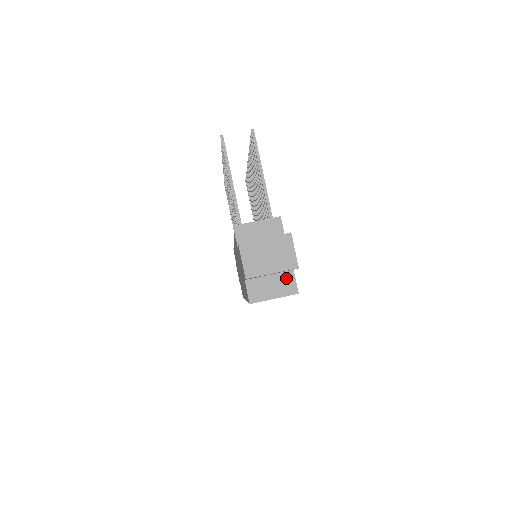
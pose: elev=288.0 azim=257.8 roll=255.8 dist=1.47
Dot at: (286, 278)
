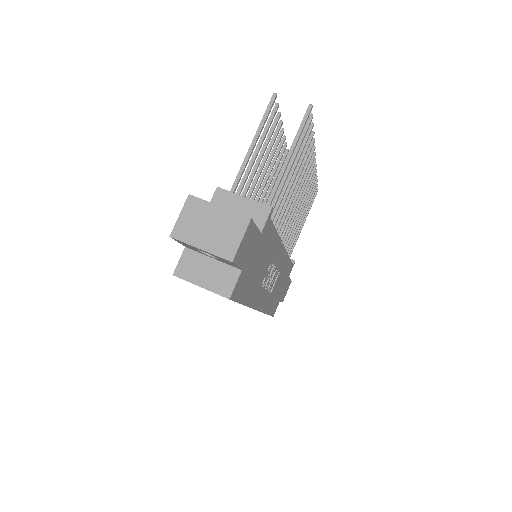
Dot at: (228, 273)
